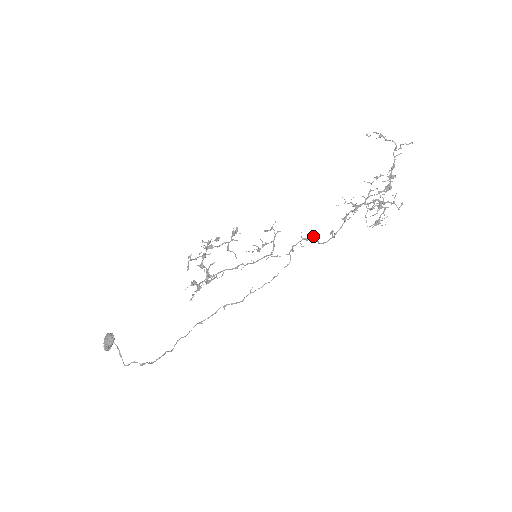
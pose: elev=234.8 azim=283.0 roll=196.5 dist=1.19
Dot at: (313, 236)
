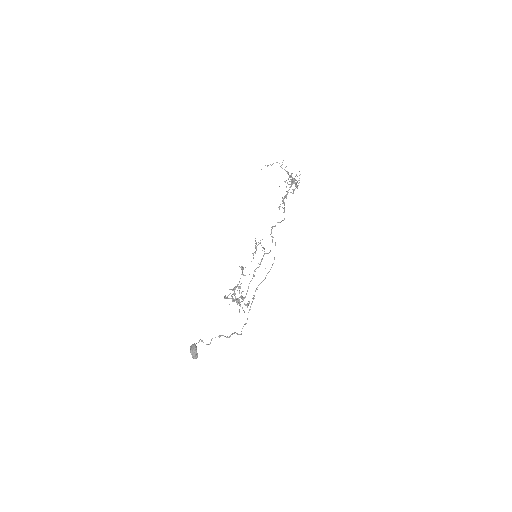
Dot at: occluded
